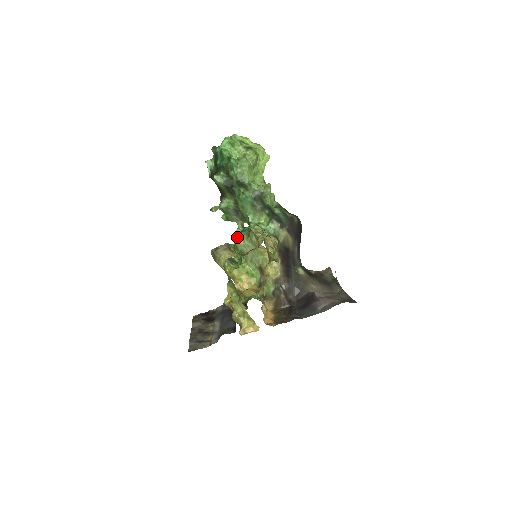
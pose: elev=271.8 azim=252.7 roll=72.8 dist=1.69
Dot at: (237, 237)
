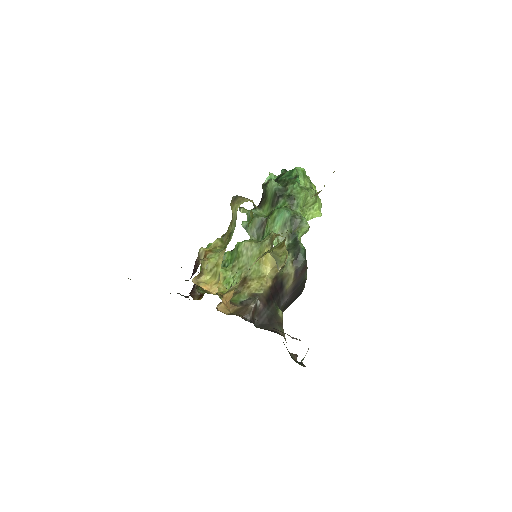
Dot at: occluded
